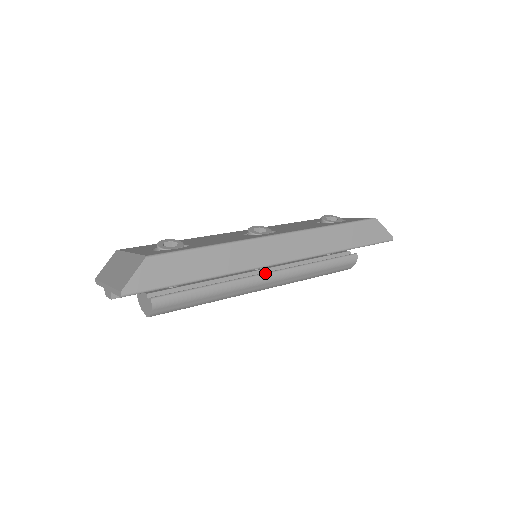
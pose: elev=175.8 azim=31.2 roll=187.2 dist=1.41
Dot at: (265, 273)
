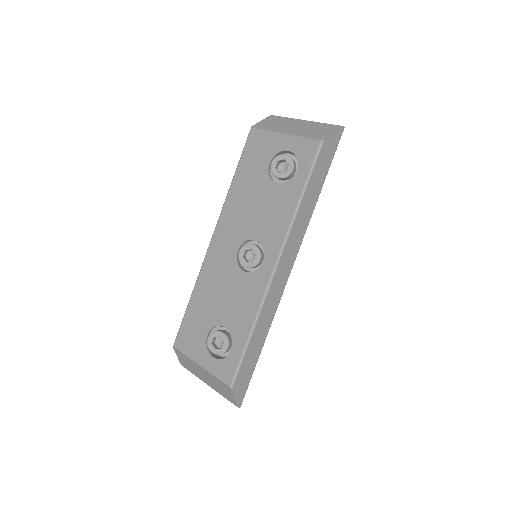
Dot at: occluded
